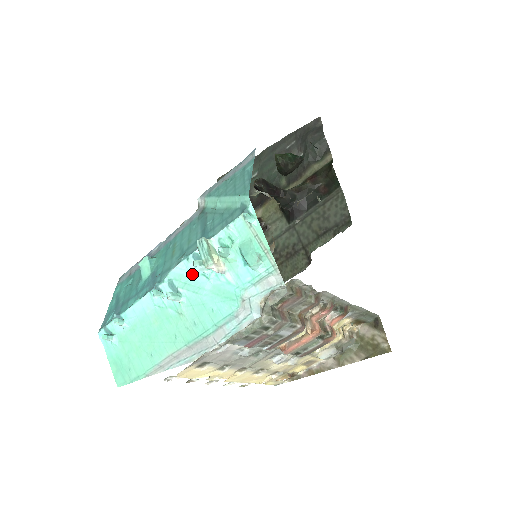
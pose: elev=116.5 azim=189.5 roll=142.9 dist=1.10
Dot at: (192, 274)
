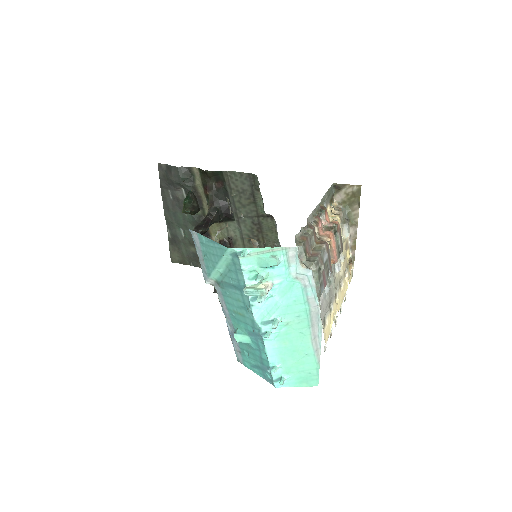
Dot at: (264, 306)
